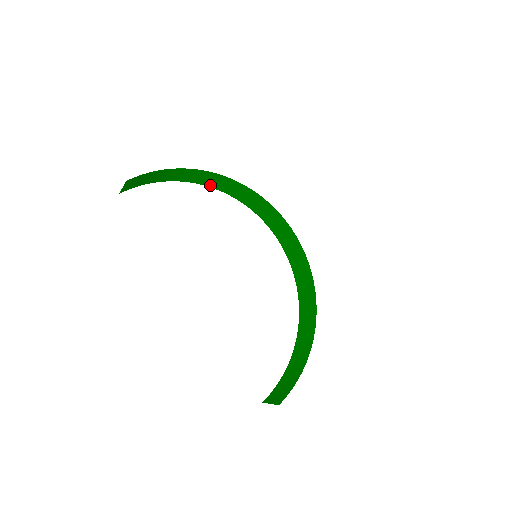
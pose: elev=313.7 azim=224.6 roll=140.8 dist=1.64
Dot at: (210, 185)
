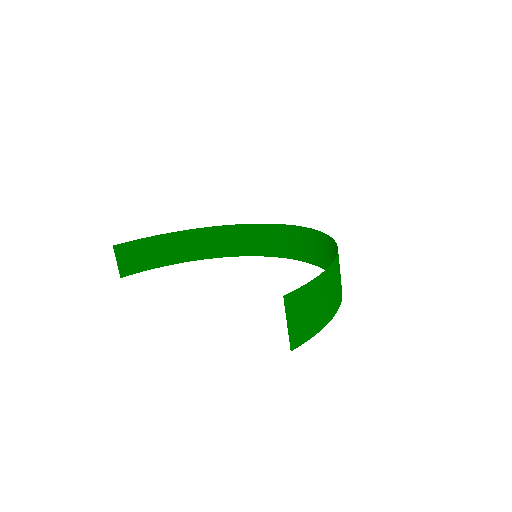
Dot at: (212, 255)
